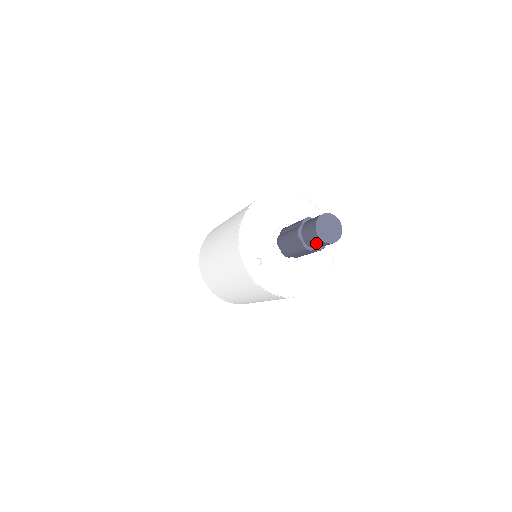
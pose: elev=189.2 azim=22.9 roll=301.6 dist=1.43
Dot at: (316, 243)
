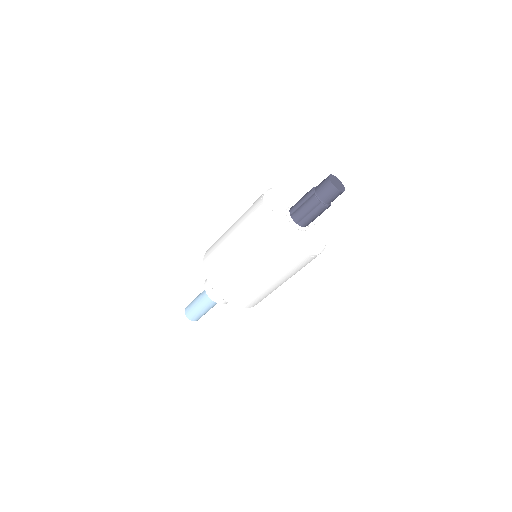
Dot at: (326, 190)
